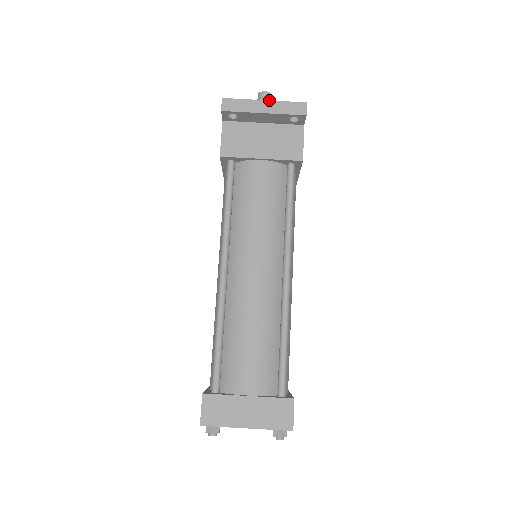
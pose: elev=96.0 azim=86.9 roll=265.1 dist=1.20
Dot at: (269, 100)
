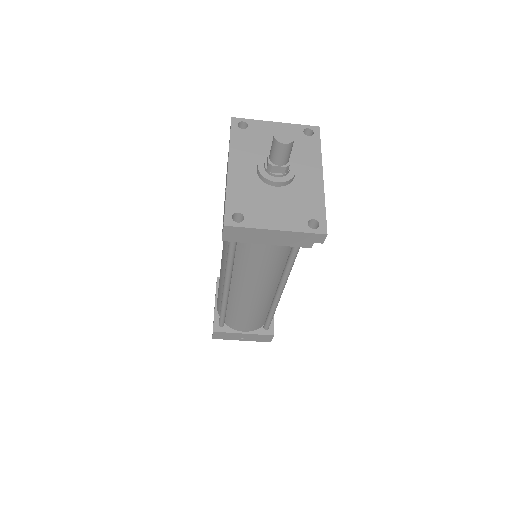
Dot at: (282, 230)
